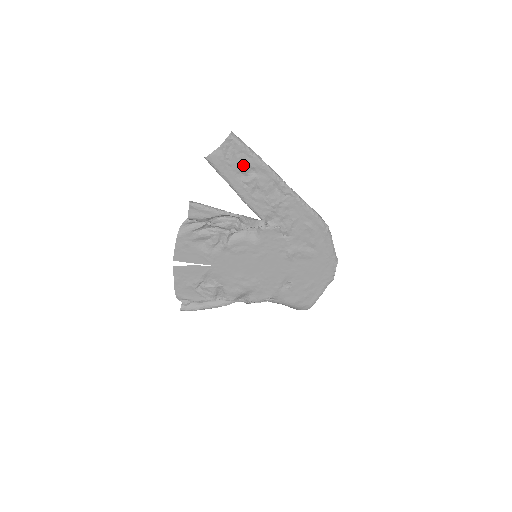
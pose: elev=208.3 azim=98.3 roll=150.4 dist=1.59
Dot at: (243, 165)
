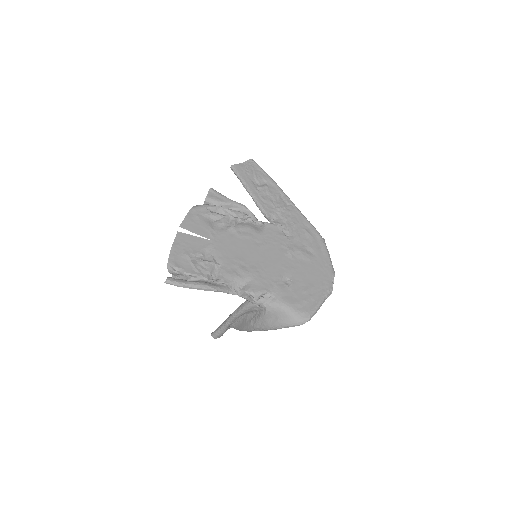
Dot at: (258, 177)
